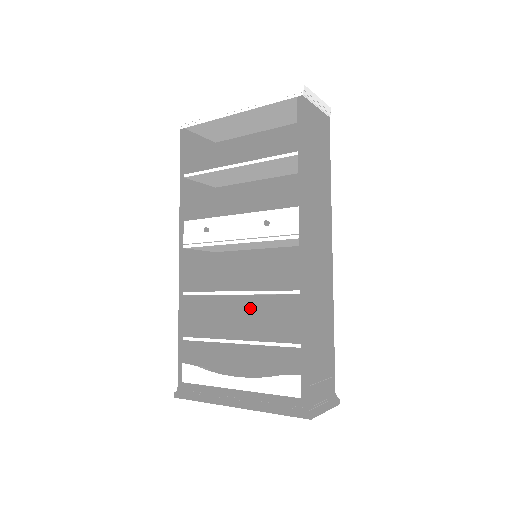
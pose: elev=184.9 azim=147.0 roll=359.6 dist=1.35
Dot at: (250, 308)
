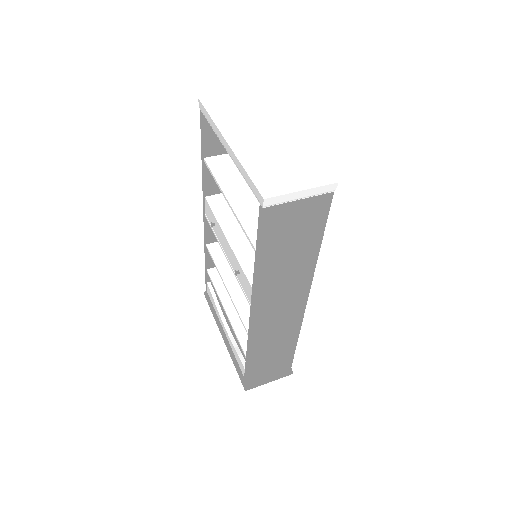
Dot at: occluded
